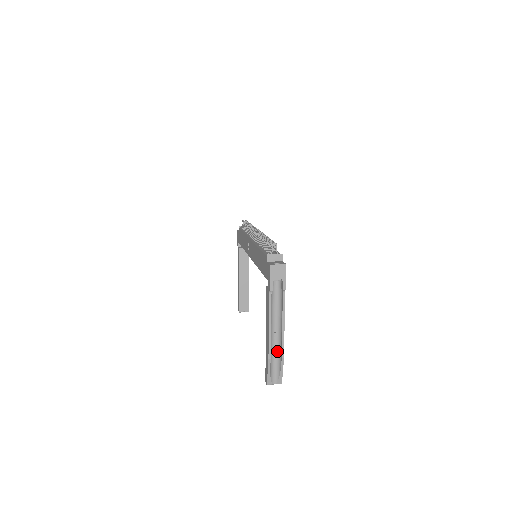
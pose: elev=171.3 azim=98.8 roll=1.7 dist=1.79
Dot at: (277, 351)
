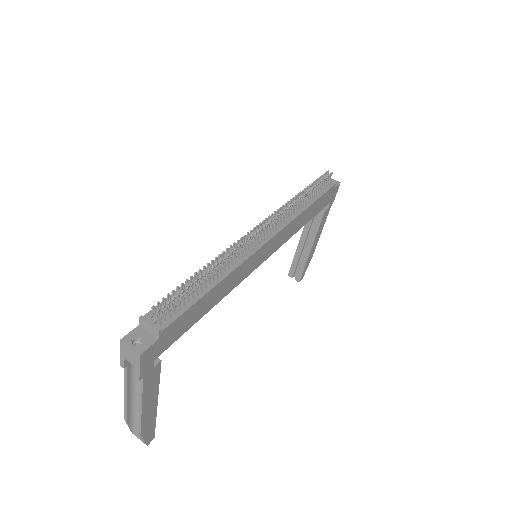
Dot at: occluded
